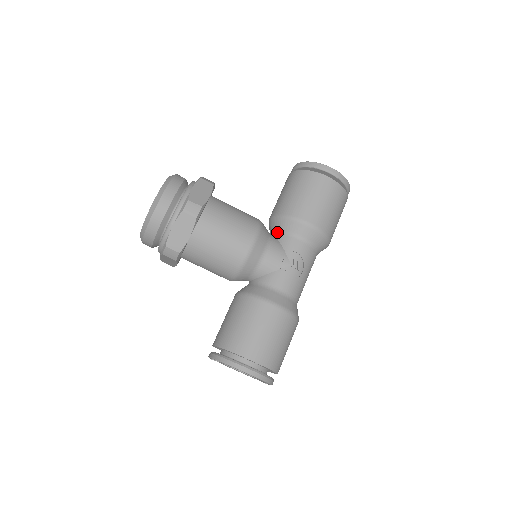
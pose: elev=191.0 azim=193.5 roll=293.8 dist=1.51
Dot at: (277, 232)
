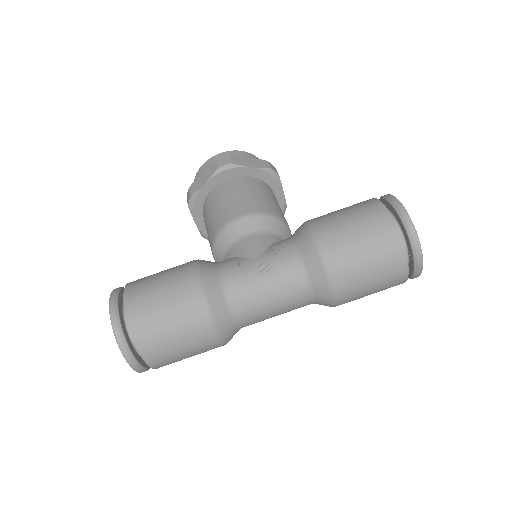
Dot at: occluded
